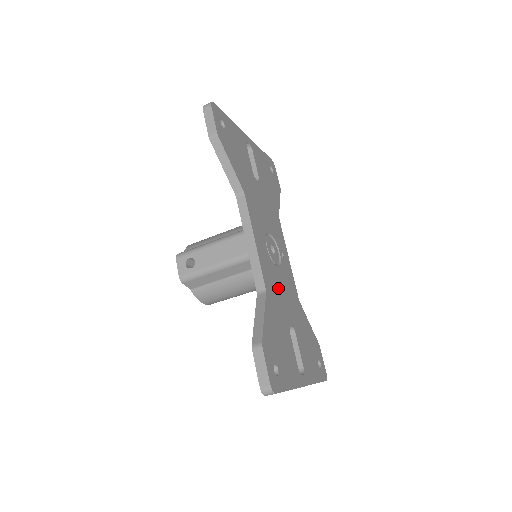
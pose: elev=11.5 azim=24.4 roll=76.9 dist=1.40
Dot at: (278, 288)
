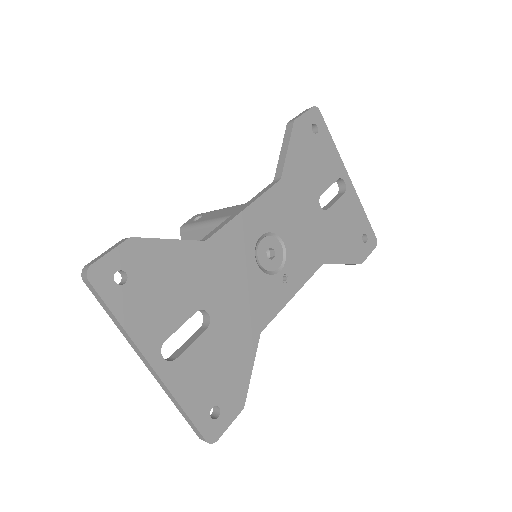
Dot at: (233, 272)
